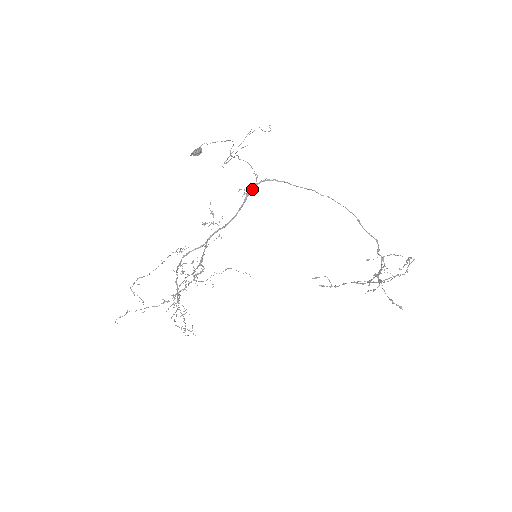
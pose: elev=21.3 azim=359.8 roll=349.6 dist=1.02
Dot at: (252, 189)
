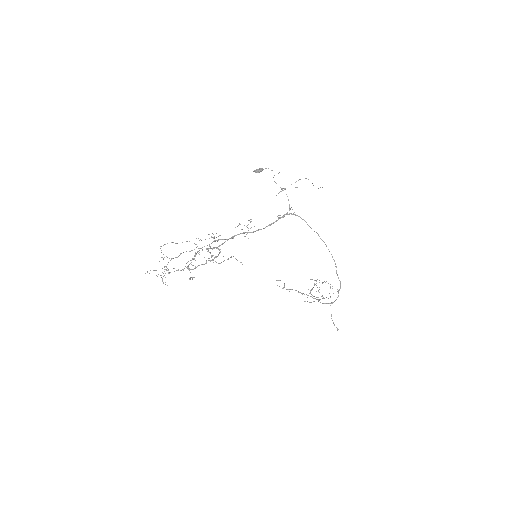
Dot at: occluded
